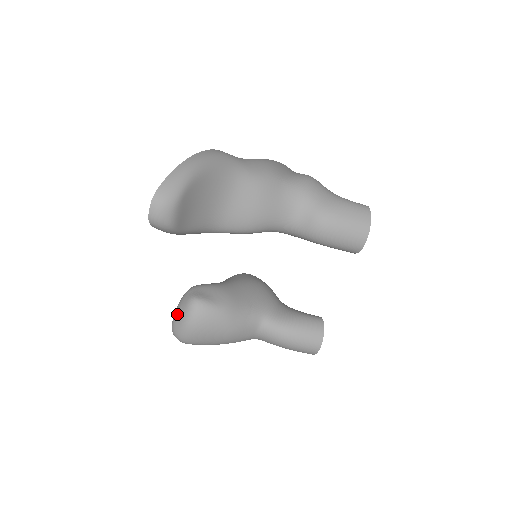
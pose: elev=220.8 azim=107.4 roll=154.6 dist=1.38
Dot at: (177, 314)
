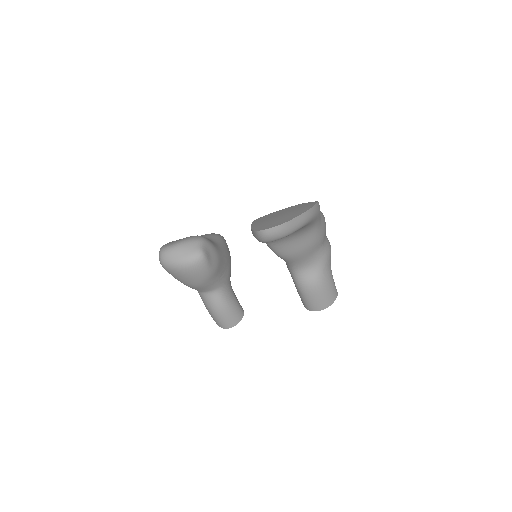
Dot at: (180, 249)
